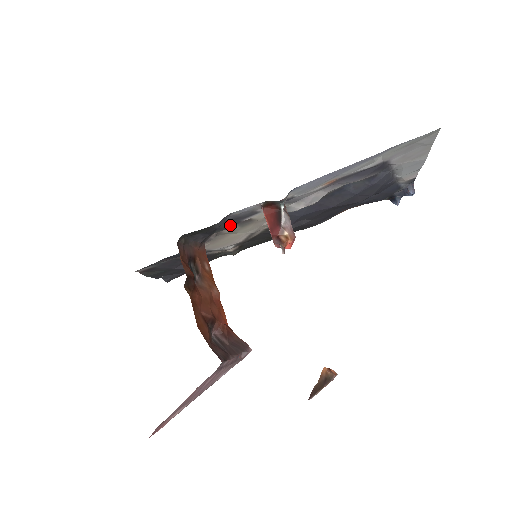
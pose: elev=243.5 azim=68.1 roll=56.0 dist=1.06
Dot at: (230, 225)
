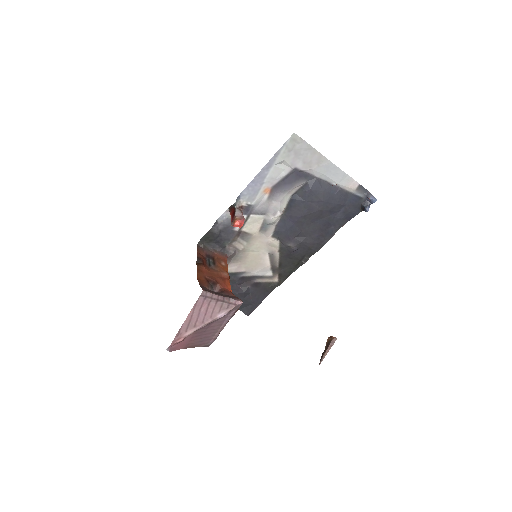
Dot at: (230, 236)
